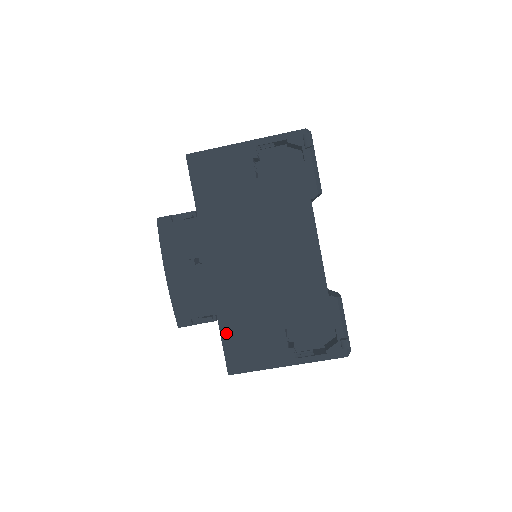
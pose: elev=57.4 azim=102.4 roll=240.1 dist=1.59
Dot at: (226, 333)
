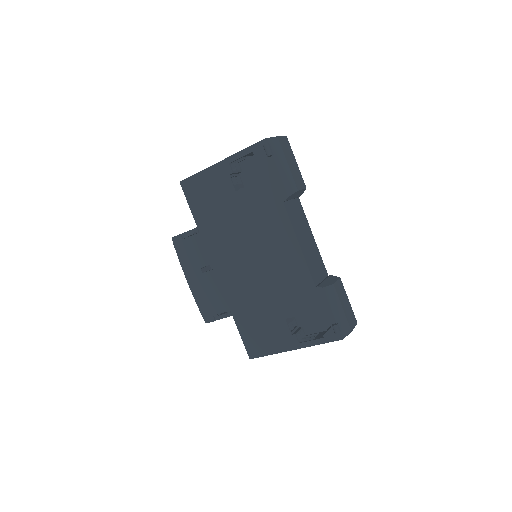
Dot at: (241, 325)
